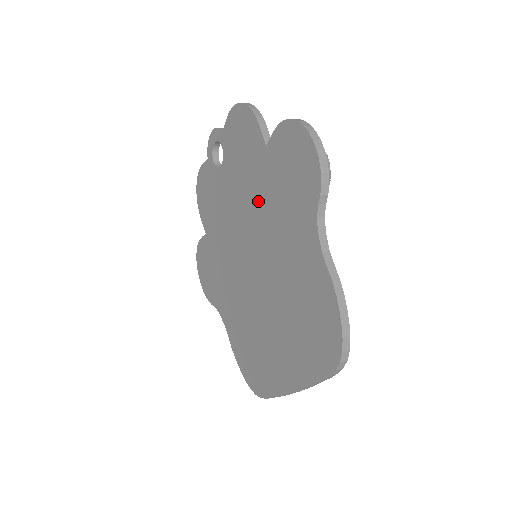
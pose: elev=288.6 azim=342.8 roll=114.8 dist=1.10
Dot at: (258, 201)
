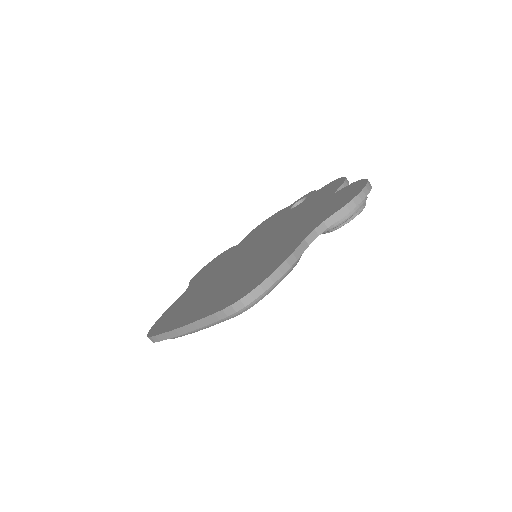
Dot at: (295, 220)
